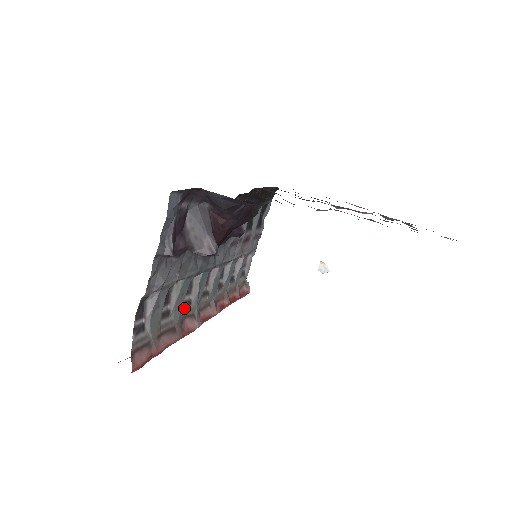
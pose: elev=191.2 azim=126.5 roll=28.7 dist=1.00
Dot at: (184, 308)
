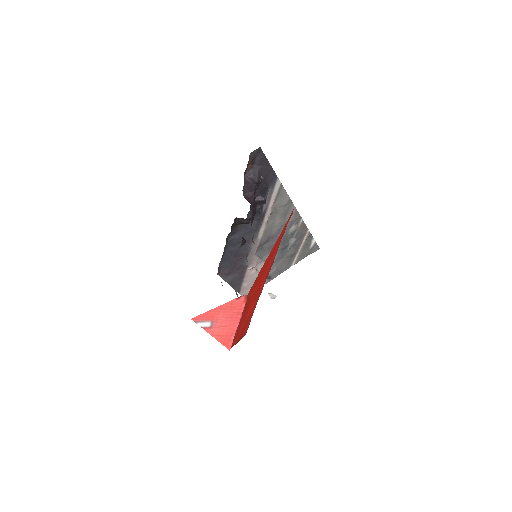
Dot at: occluded
